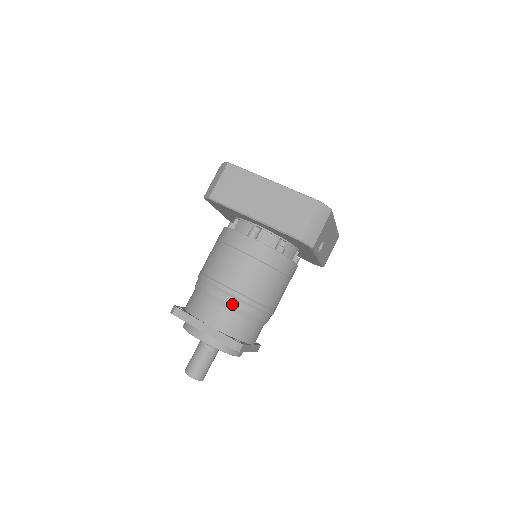
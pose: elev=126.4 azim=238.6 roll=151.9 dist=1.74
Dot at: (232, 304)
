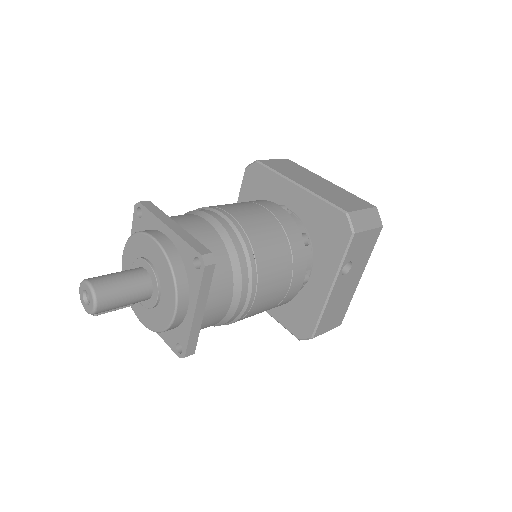
Dot at: (226, 229)
